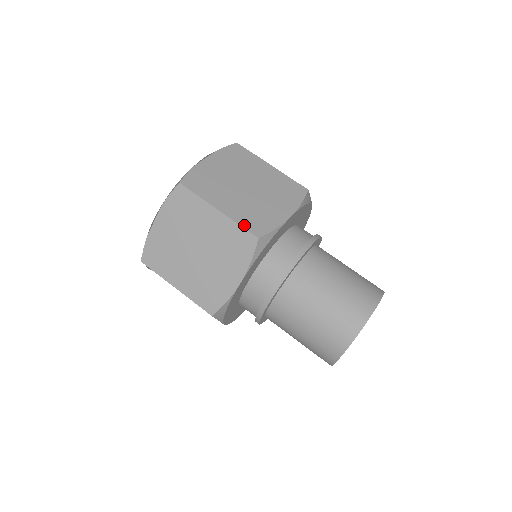
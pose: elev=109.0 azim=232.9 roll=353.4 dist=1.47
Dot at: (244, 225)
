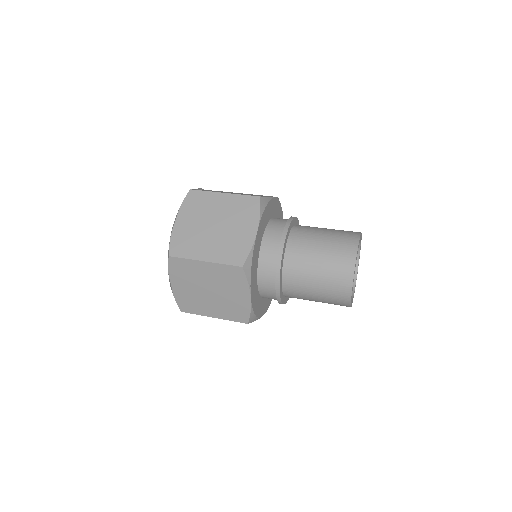
Dot at: occluded
